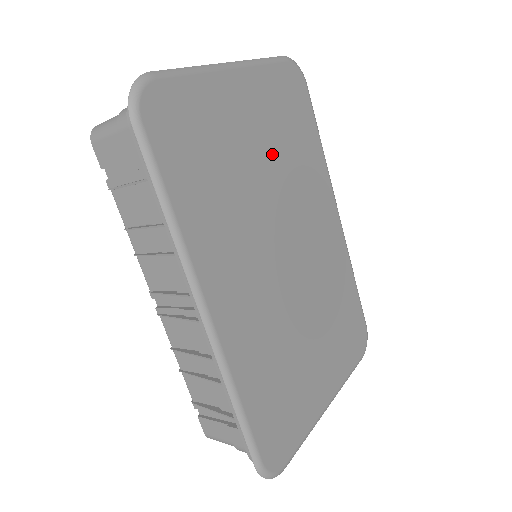
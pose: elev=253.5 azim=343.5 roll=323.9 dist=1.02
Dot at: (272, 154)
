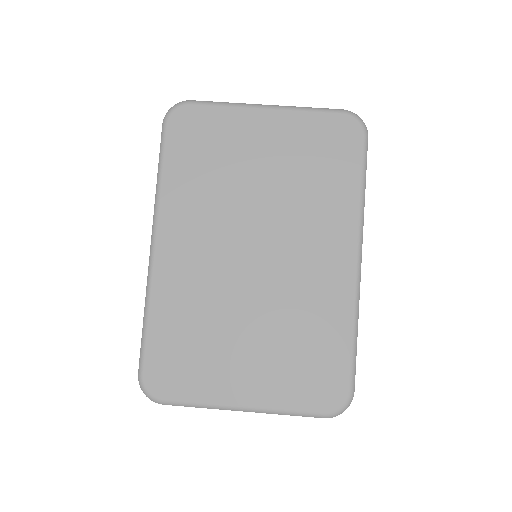
Dot at: (279, 175)
